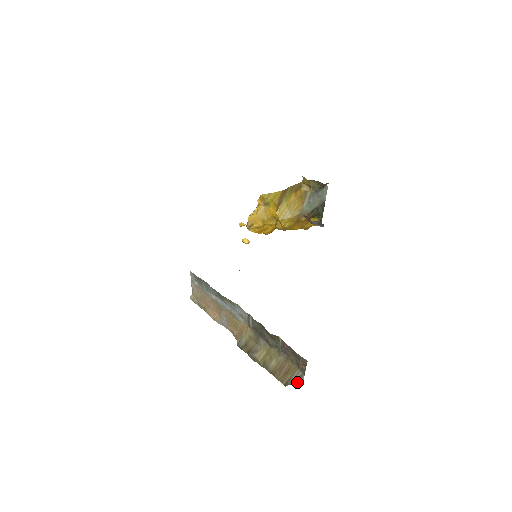
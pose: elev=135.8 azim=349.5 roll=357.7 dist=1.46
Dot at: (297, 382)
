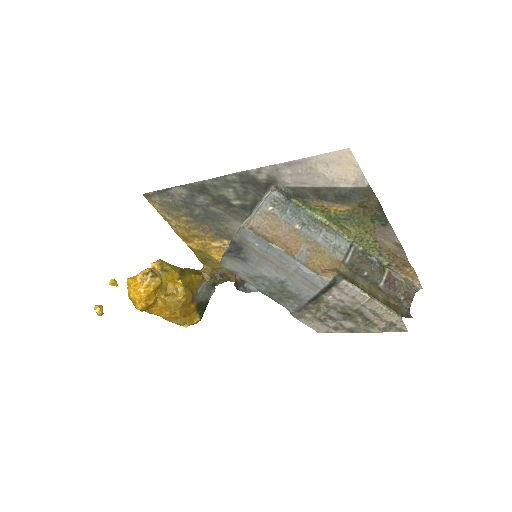
Dot at: (409, 316)
